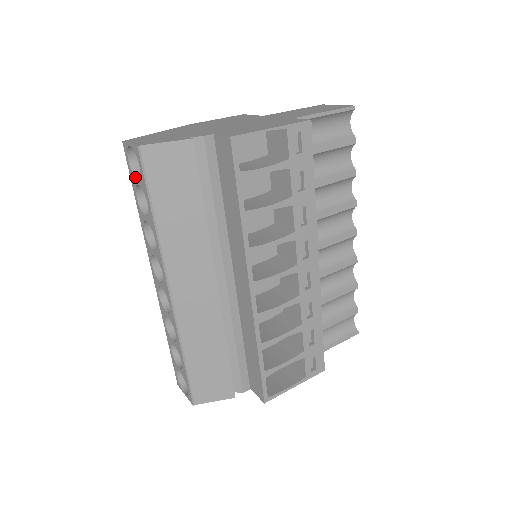
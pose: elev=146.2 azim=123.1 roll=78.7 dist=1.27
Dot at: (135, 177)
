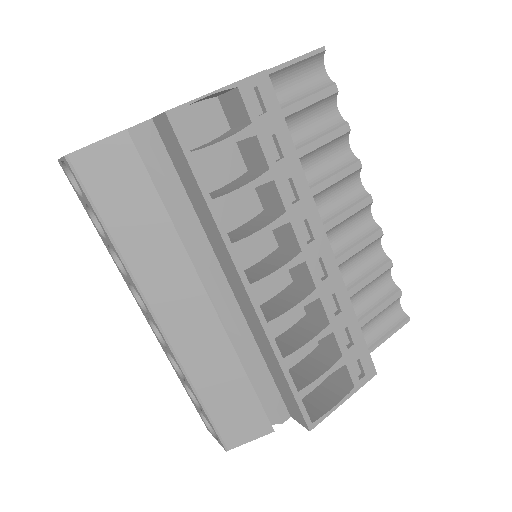
Dot at: (80, 196)
